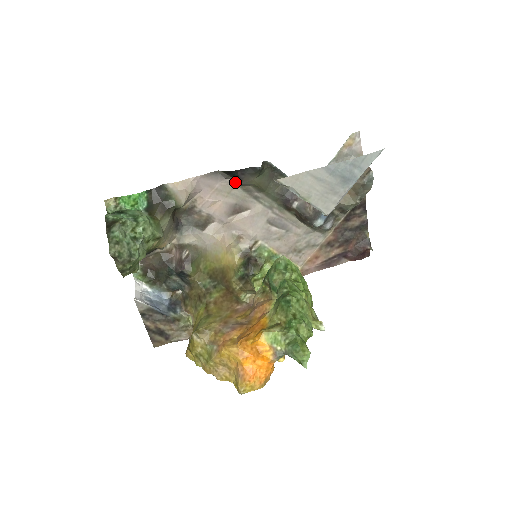
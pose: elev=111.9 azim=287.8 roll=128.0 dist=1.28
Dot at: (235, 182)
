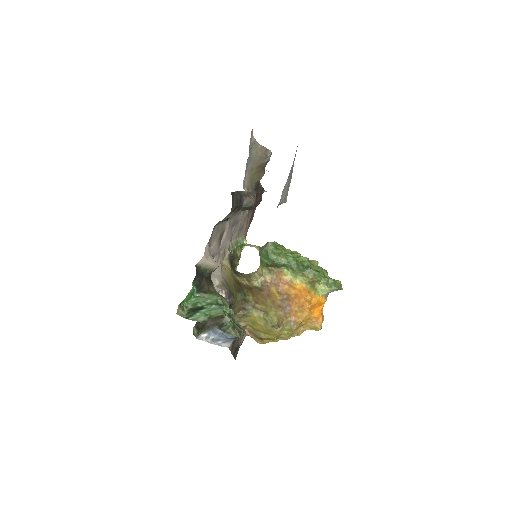
Dot at: (218, 222)
